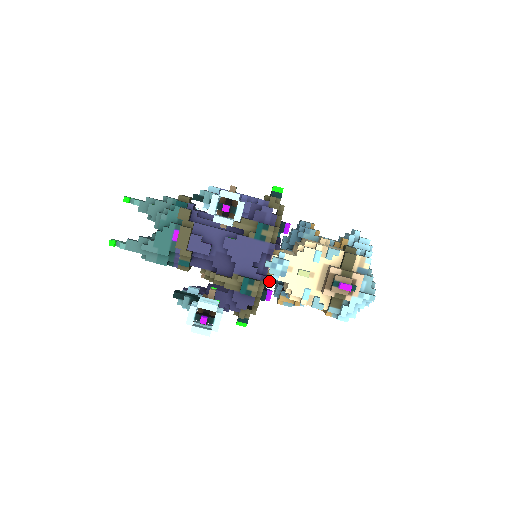
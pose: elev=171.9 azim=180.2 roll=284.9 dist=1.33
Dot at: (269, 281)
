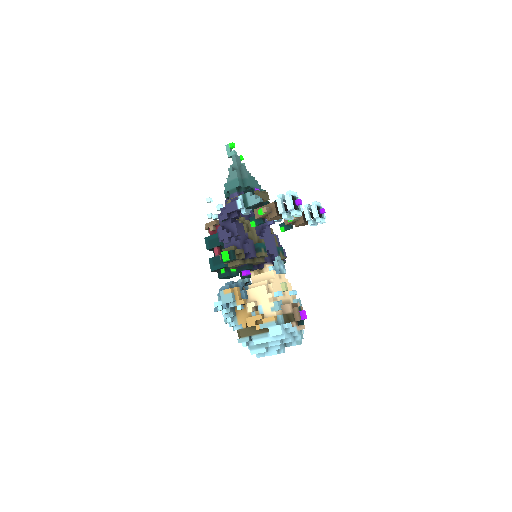
Dot at: (262, 266)
